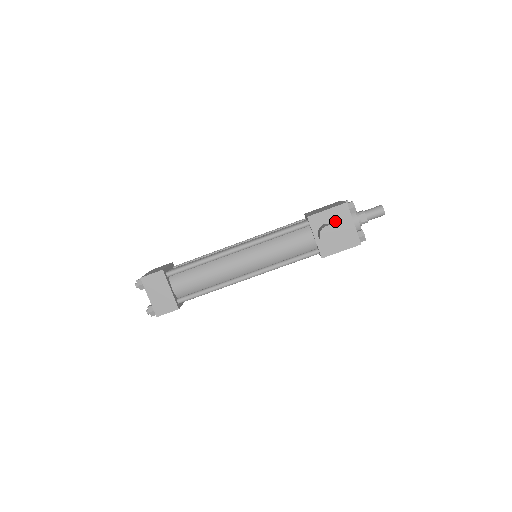
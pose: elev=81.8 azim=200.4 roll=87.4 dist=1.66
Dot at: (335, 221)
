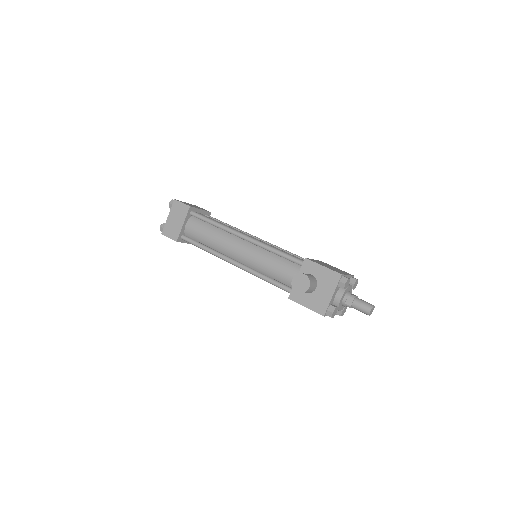
Dot at: (321, 280)
